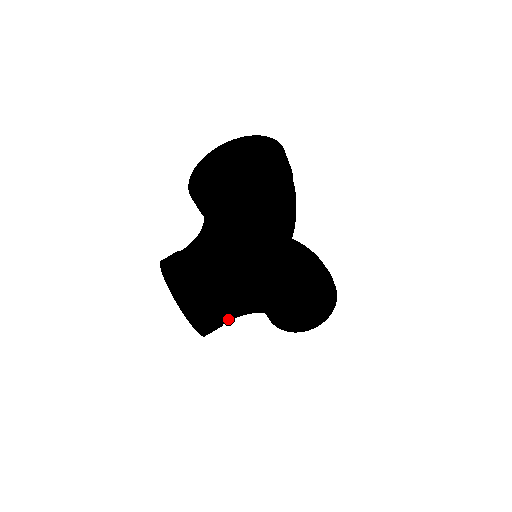
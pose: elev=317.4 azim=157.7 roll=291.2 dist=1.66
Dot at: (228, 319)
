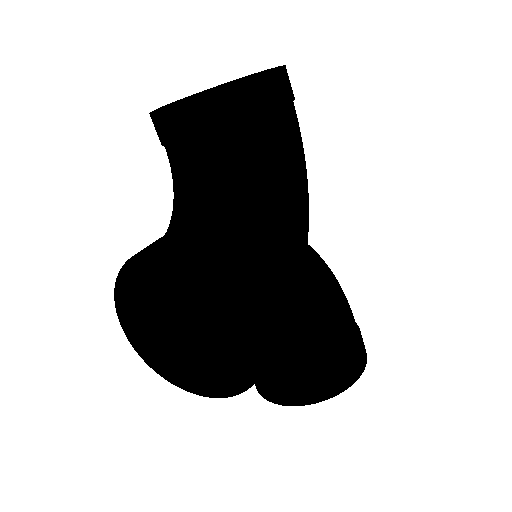
Dot at: (285, 320)
